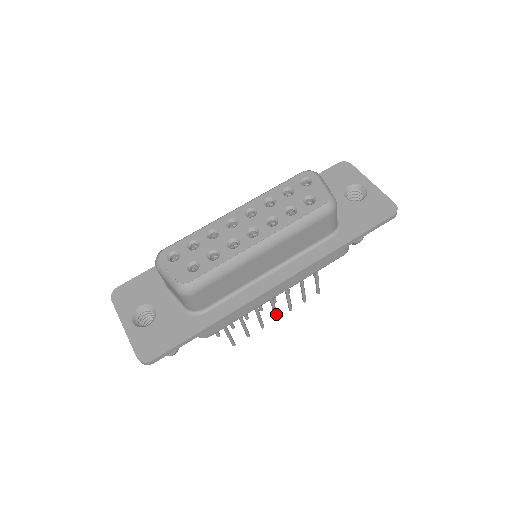
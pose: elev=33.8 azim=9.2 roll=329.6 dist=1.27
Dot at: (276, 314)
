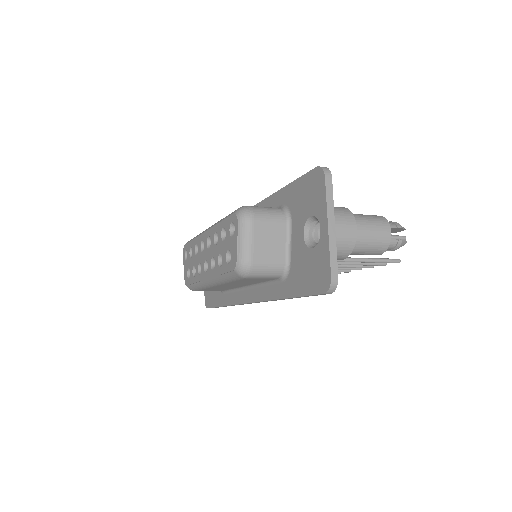
Dot at: occluded
